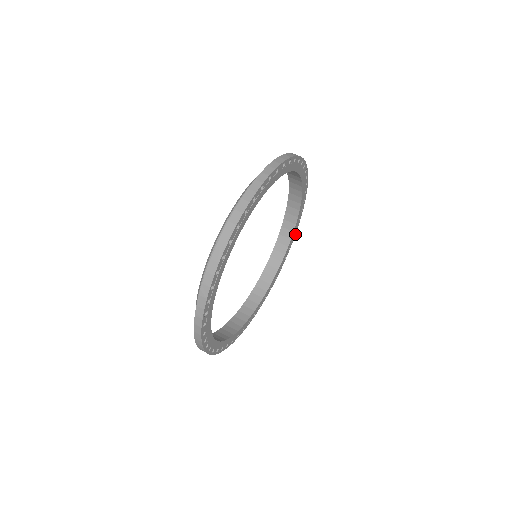
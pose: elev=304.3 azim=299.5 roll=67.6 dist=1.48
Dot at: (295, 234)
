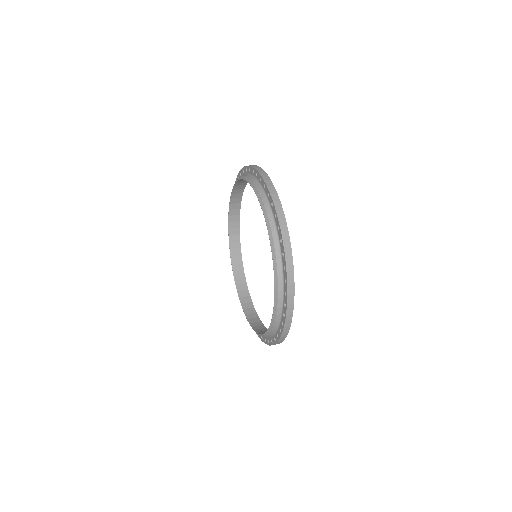
Dot at: occluded
